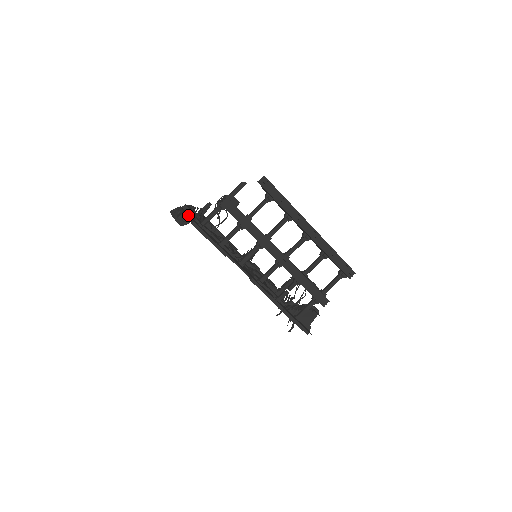
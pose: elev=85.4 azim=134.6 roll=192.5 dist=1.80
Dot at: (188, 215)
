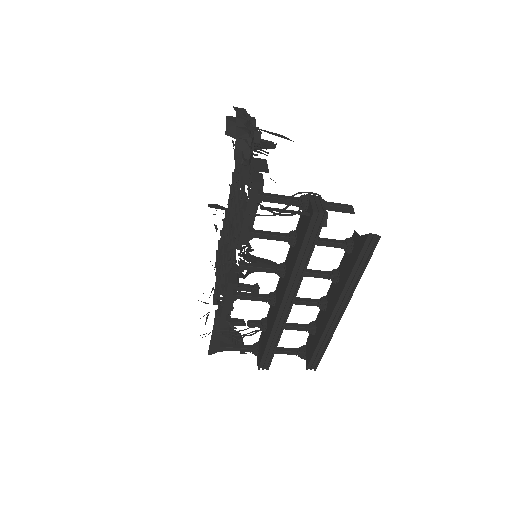
Dot at: occluded
